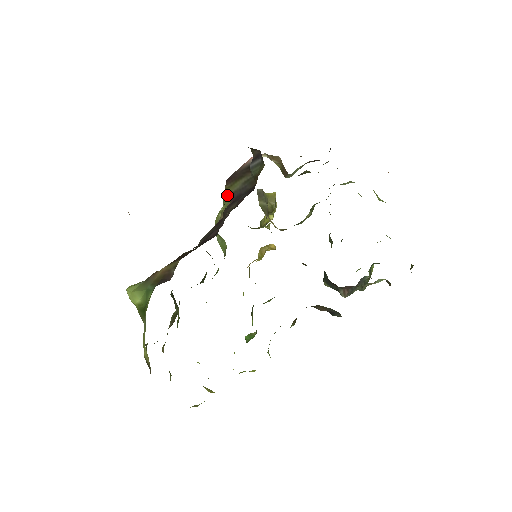
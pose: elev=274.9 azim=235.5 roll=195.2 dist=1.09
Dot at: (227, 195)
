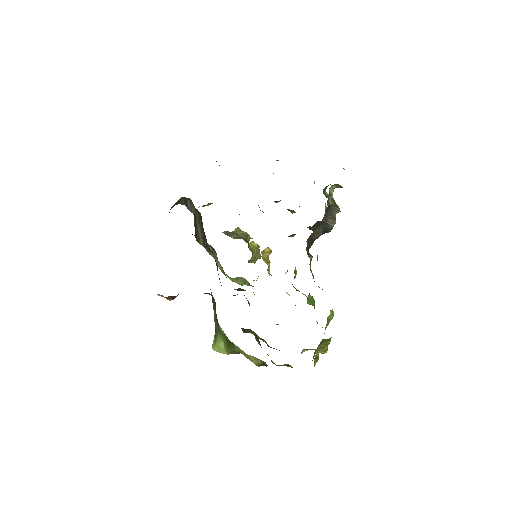
Dot at: (202, 243)
